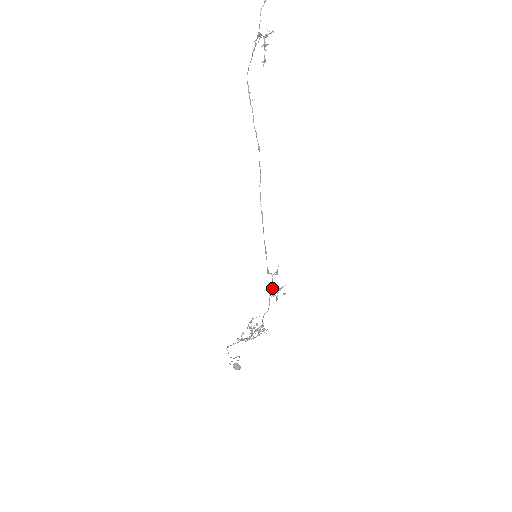
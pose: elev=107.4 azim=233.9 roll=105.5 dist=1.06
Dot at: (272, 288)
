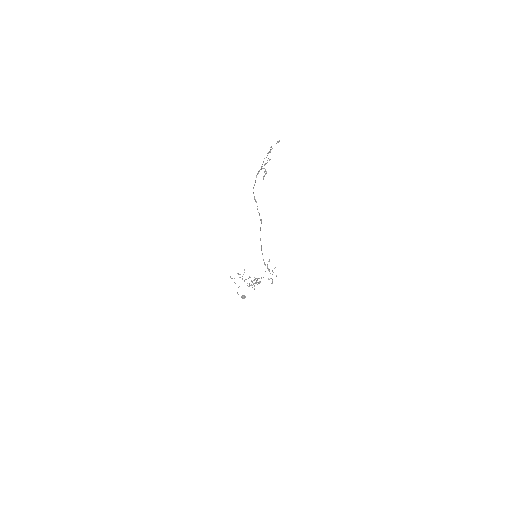
Dot at: occluded
